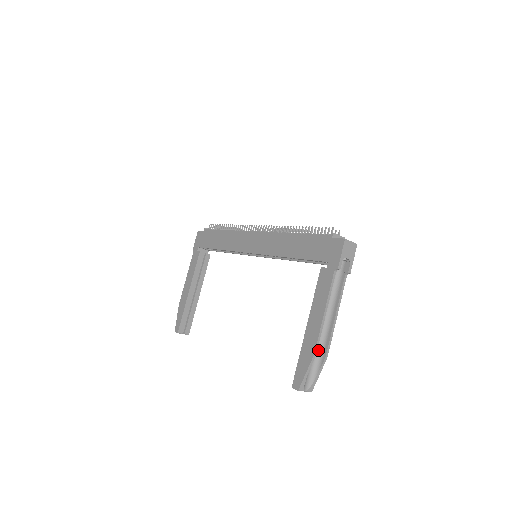
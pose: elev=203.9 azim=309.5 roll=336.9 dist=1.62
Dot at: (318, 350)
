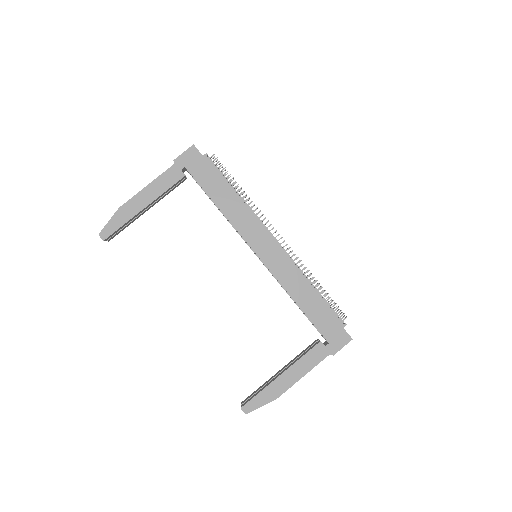
Dot at: occluded
